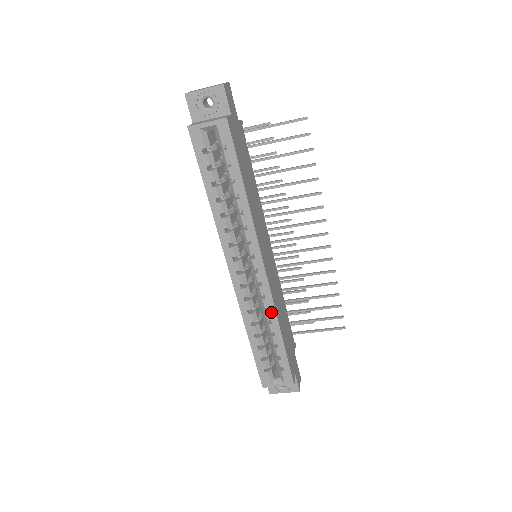
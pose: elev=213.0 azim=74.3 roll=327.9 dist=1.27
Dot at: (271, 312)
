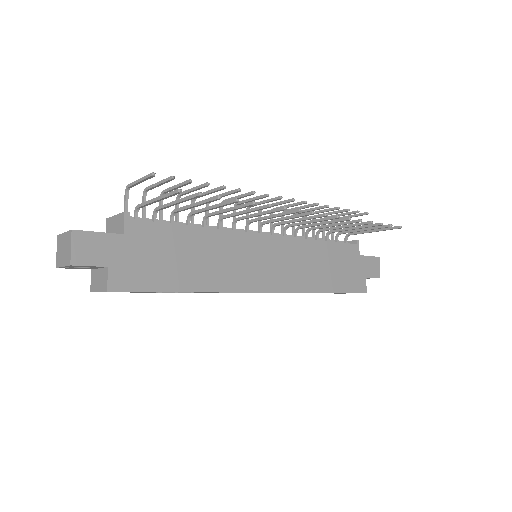
Dot at: occluded
